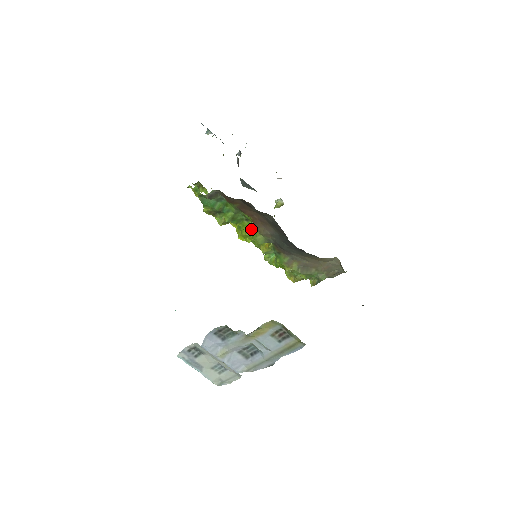
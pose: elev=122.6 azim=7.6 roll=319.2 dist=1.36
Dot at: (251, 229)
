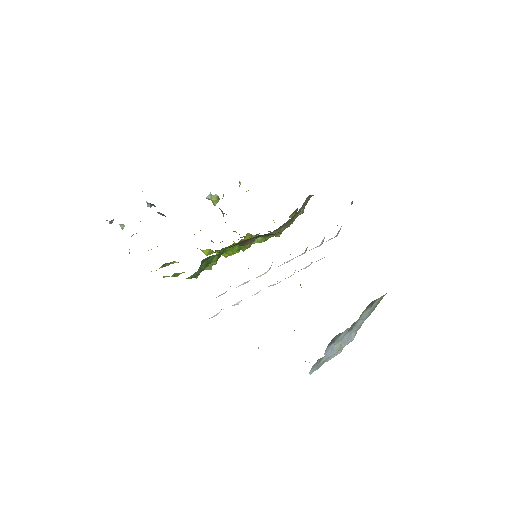
Dot at: (235, 247)
